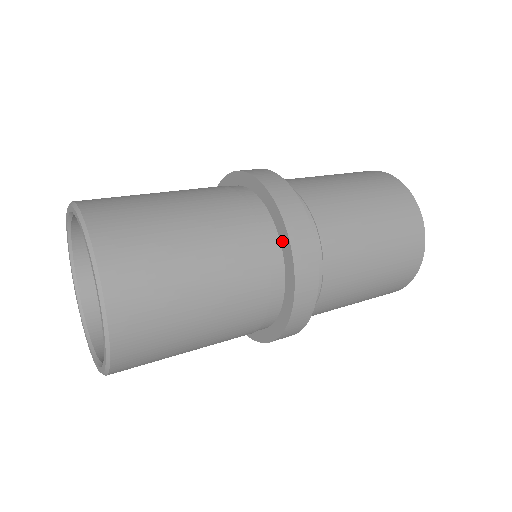
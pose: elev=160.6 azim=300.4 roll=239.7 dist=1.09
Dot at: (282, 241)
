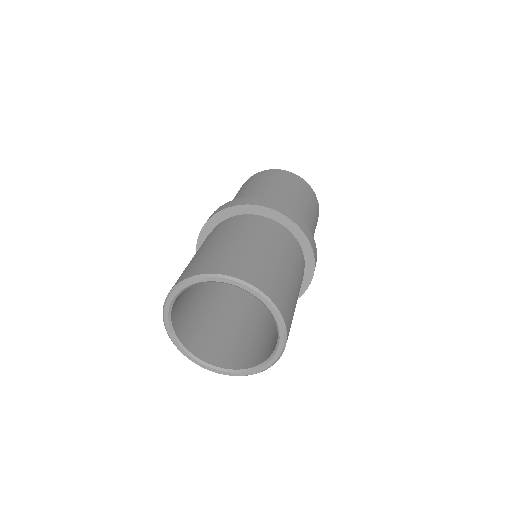
Dot at: (299, 238)
